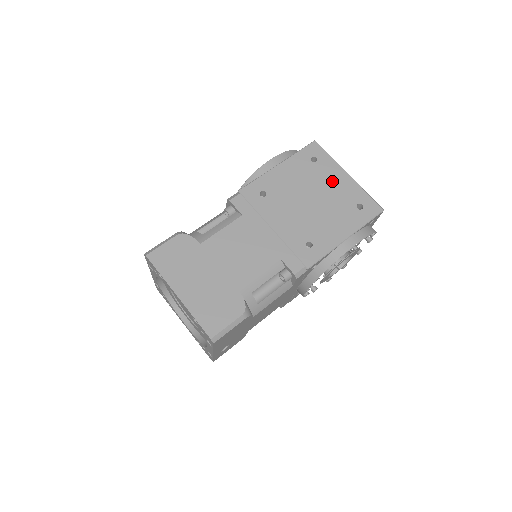
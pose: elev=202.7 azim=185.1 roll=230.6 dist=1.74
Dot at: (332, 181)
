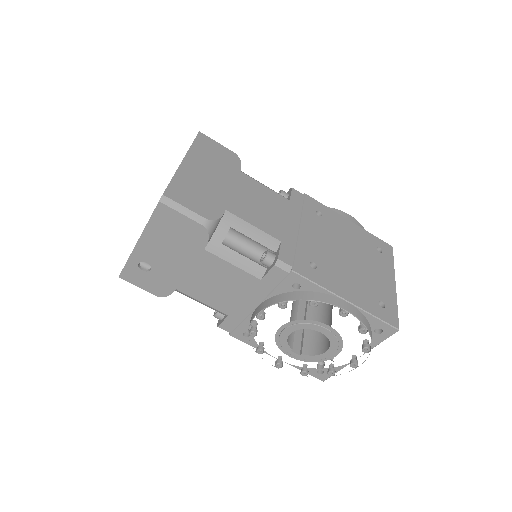
Dot at: (378, 271)
